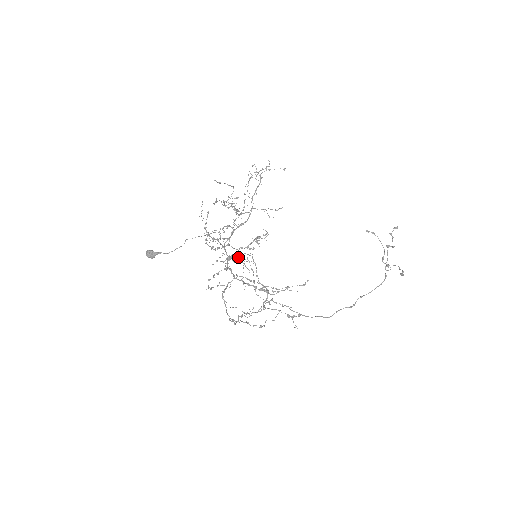
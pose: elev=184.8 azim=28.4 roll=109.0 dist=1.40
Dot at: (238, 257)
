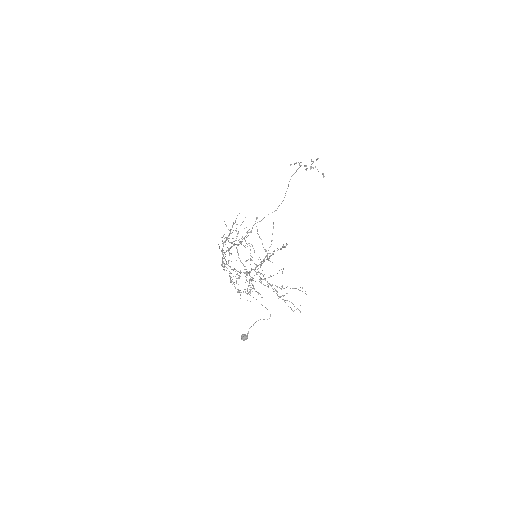
Dot at: occluded
